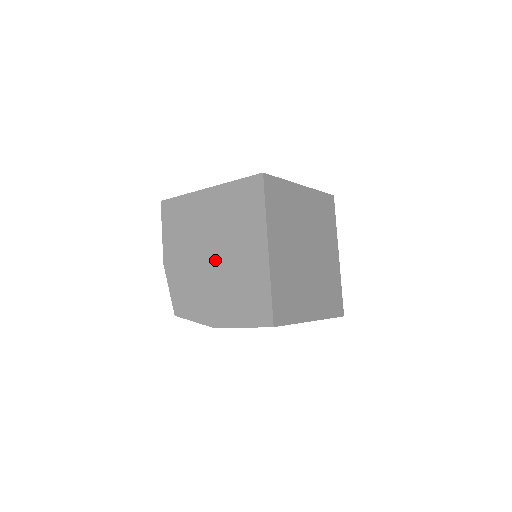
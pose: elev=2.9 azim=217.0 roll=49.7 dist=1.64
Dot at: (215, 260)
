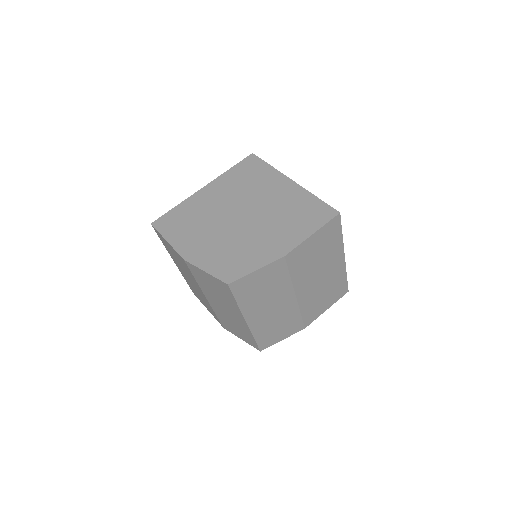
Dot at: (246, 217)
